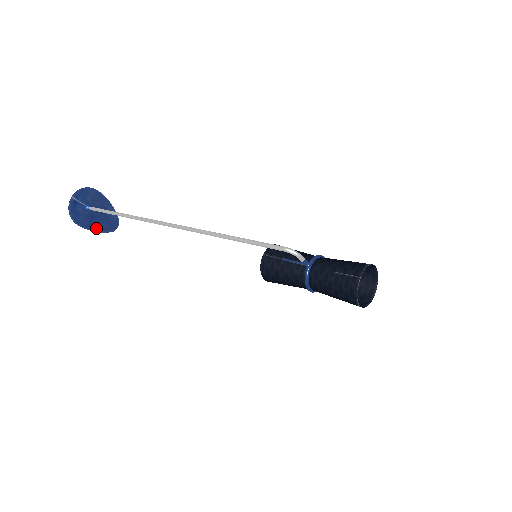
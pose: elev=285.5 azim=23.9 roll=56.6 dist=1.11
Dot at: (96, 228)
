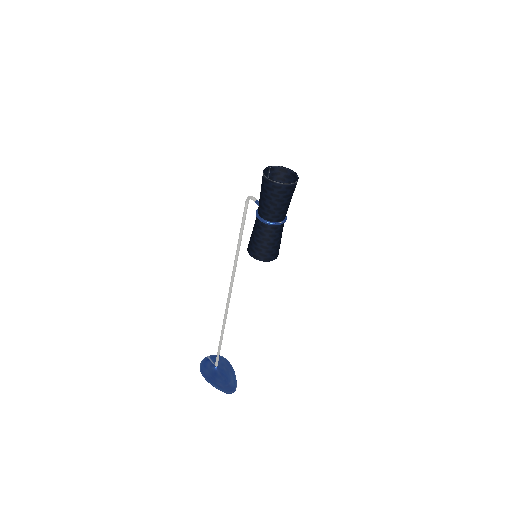
Dot at: (214, 383)
